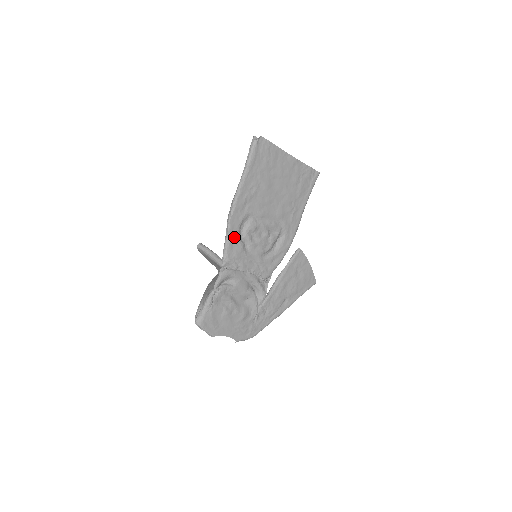
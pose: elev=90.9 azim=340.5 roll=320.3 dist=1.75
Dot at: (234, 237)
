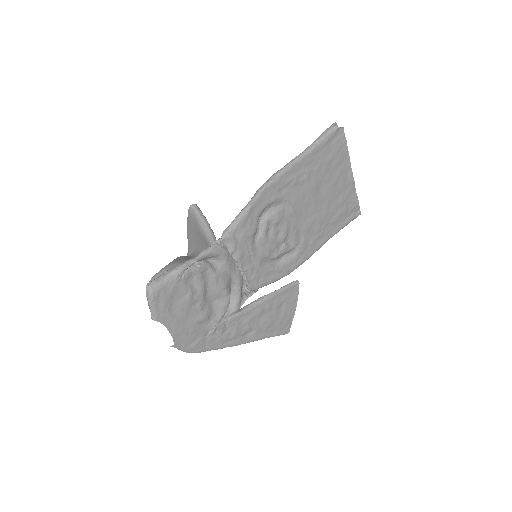
Dot at: (254, 213)
